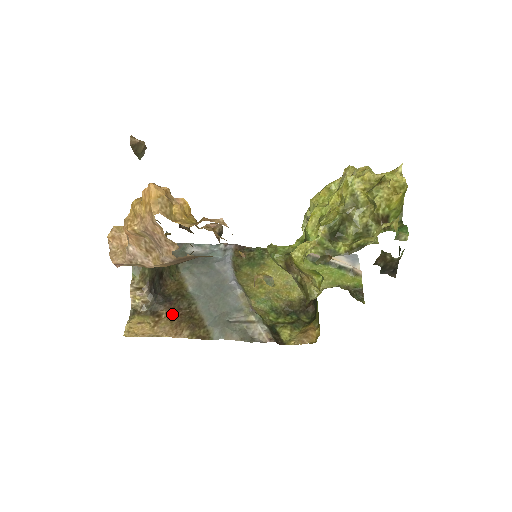
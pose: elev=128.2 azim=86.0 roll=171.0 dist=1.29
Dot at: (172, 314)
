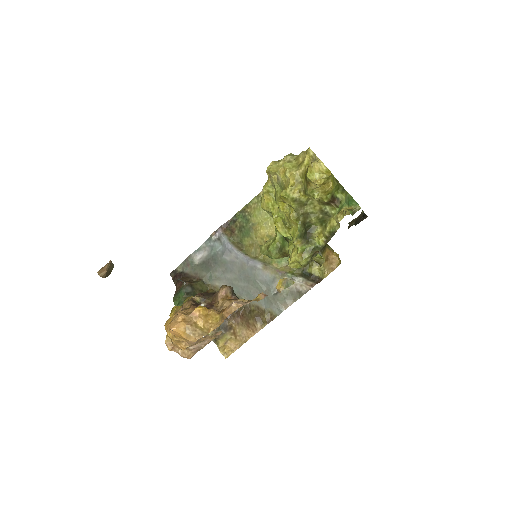
Dot at: (237, 320)
